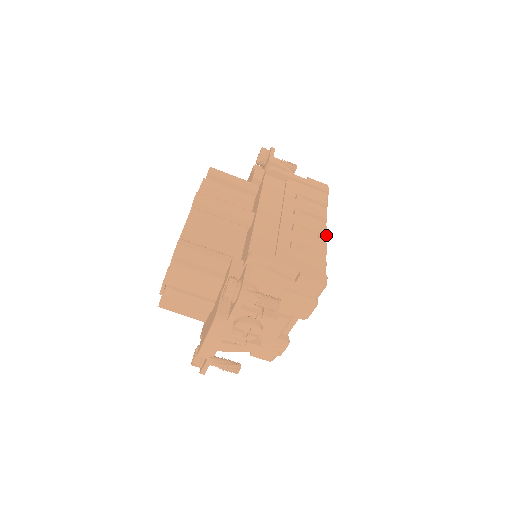
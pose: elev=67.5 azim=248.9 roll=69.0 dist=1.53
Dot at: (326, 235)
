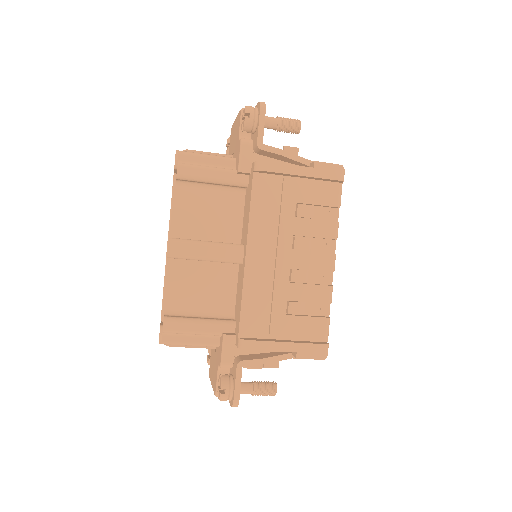
Dot at: (333, 271)
